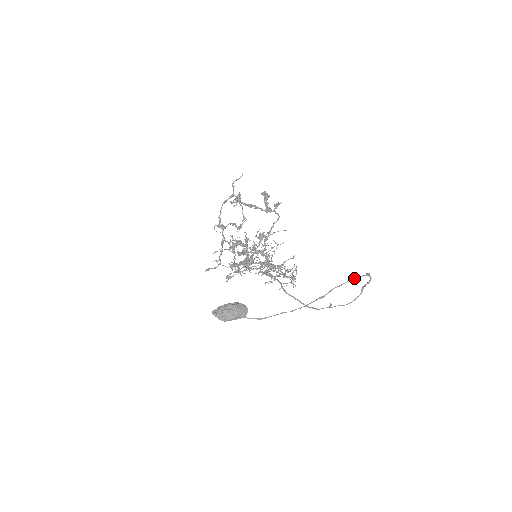
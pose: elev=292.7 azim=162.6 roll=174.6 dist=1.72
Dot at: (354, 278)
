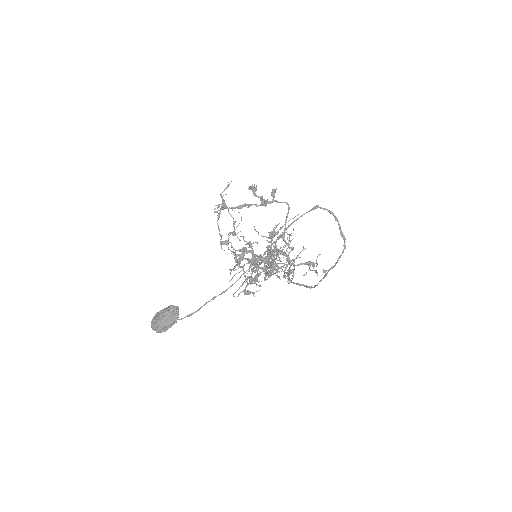
Dot at: (295, 220)
